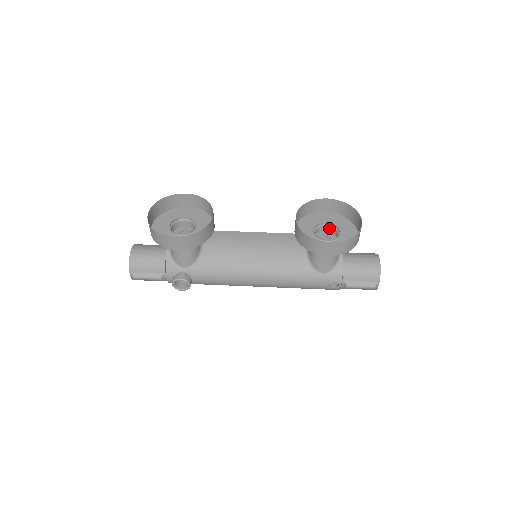
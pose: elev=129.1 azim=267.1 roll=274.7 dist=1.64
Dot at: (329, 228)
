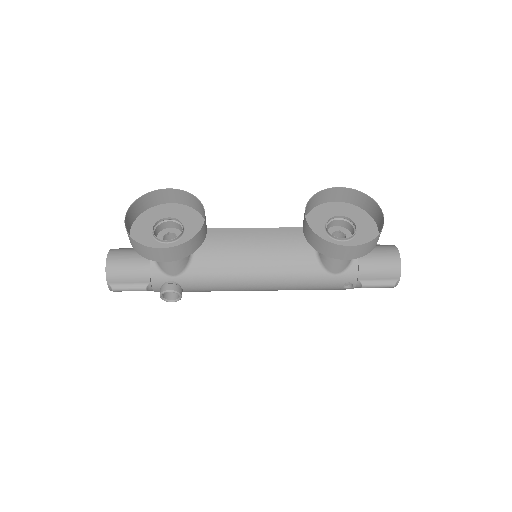
Dot at: (342, 222)
